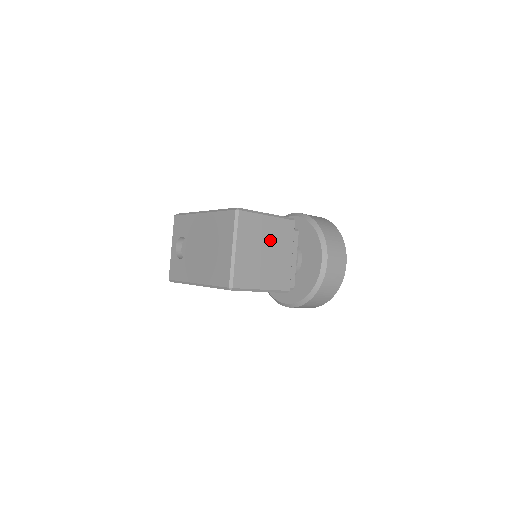
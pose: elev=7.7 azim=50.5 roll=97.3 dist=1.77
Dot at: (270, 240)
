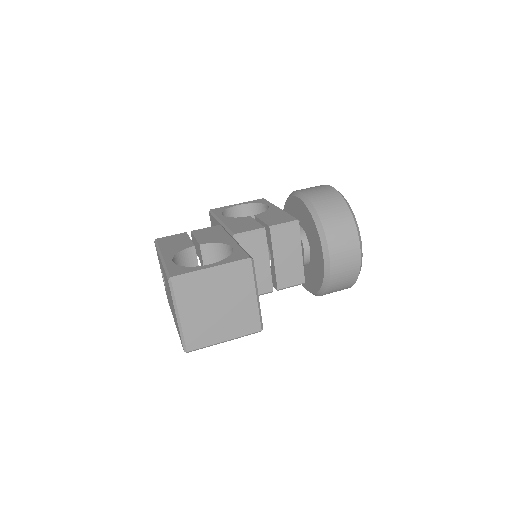
Dot at: (222, 293)
